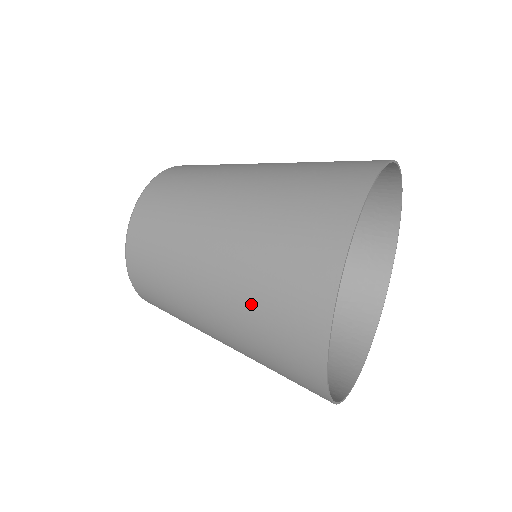
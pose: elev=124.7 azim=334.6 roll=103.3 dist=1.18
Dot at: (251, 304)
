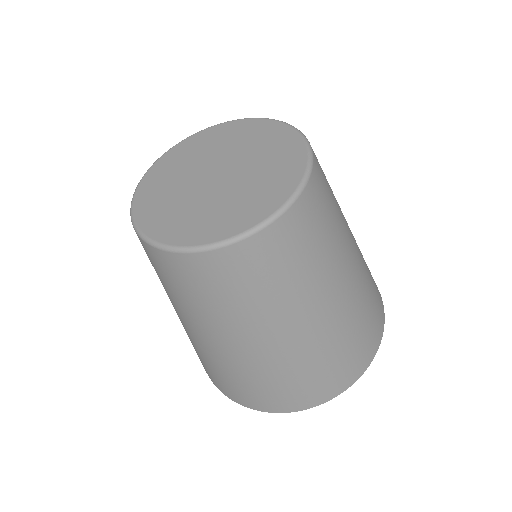
Dot at: (211, 362)
